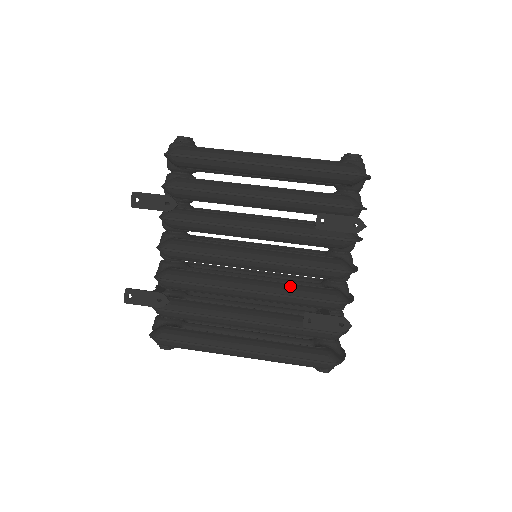
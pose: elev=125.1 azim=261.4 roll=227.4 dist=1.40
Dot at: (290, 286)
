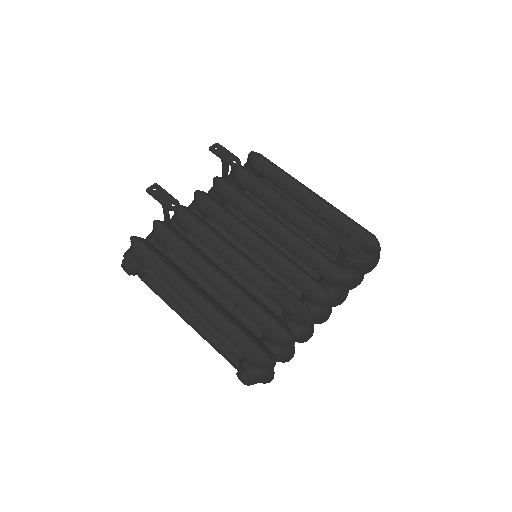
Dot at: occluded
